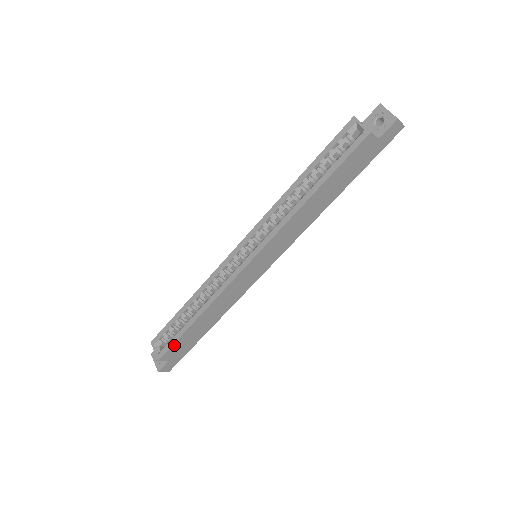
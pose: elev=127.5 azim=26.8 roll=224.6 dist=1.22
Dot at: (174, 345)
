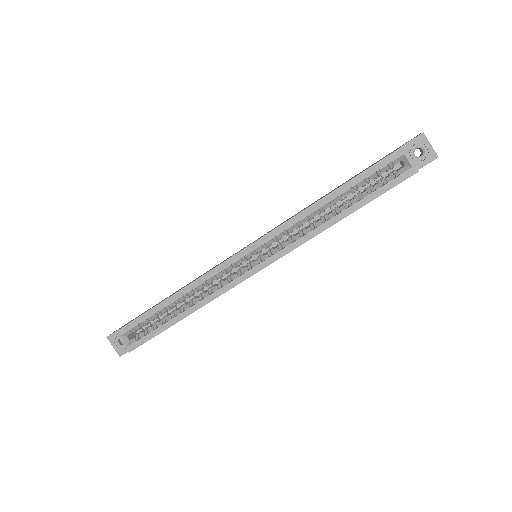
Dot at: (151, 338)
